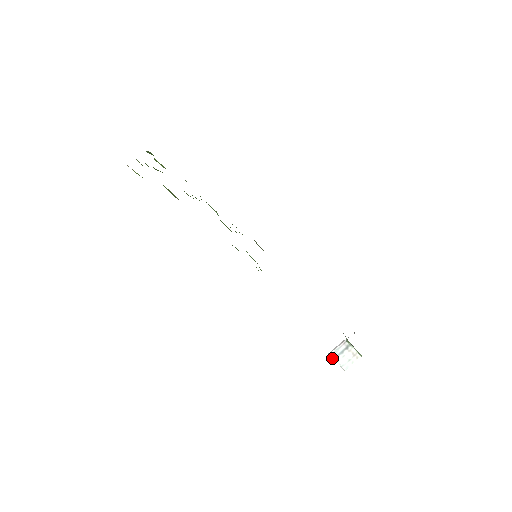
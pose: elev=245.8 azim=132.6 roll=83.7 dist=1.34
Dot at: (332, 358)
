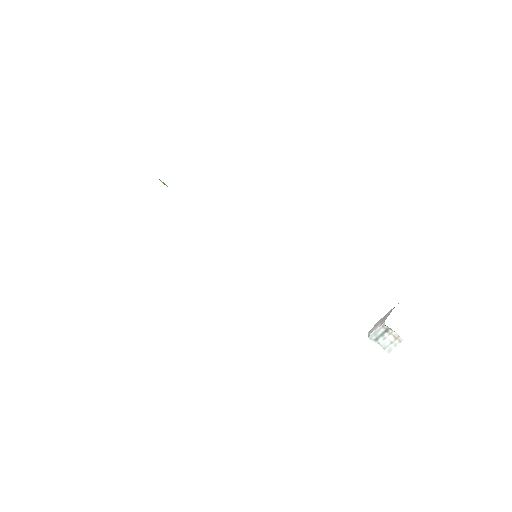
Dot at: (372, 340)
